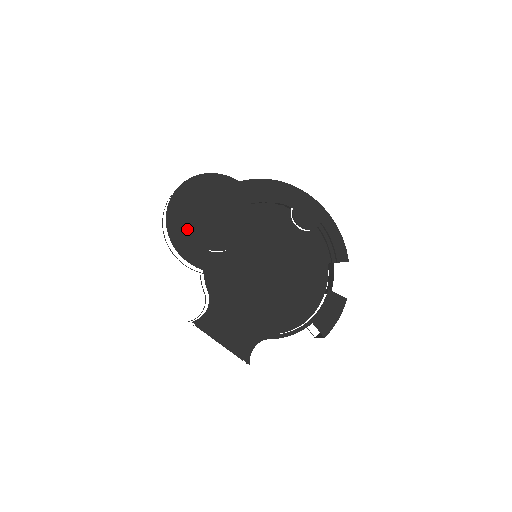
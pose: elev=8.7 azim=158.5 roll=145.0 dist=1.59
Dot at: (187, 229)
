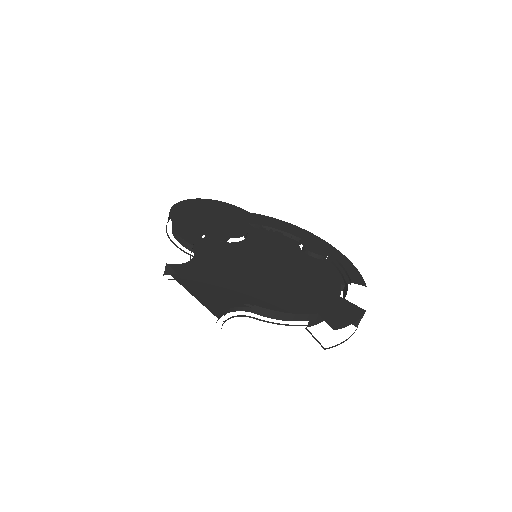
Dot at: (189, 217)
